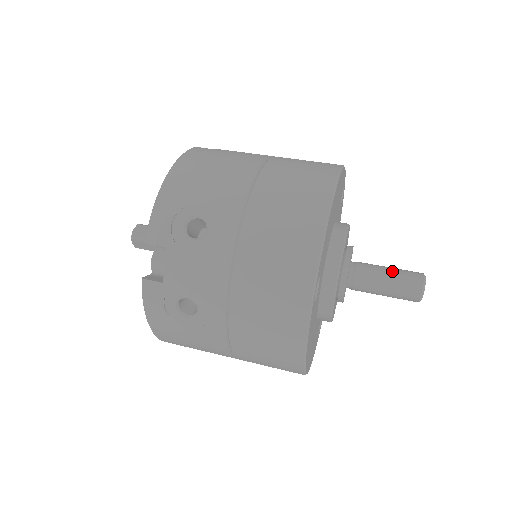
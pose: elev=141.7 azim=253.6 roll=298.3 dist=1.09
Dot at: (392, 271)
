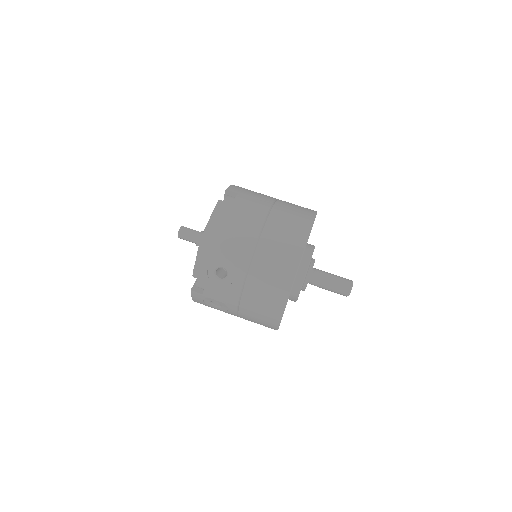
Dot at: (334, 281)
